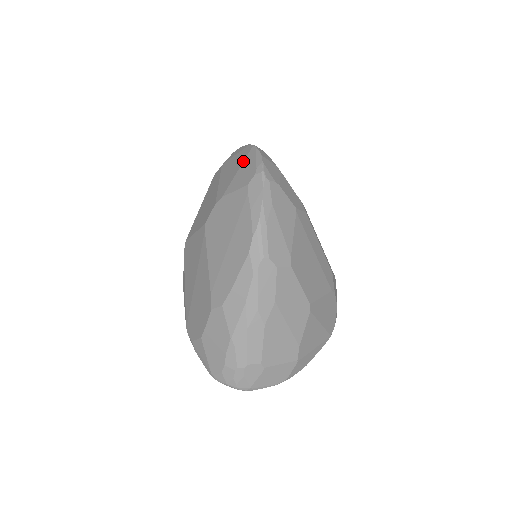
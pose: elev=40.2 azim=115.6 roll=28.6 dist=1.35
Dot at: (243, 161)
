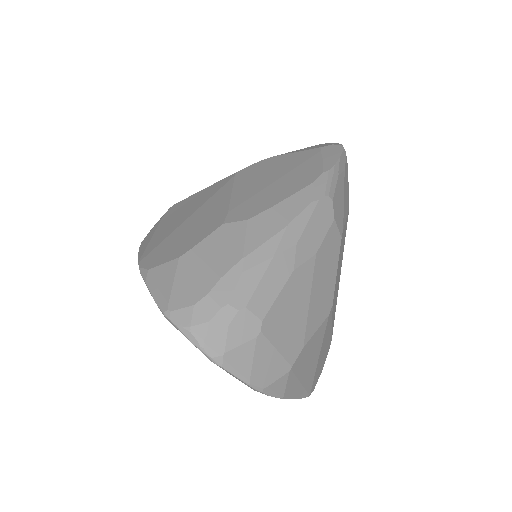
Dot at: (307, 147)
